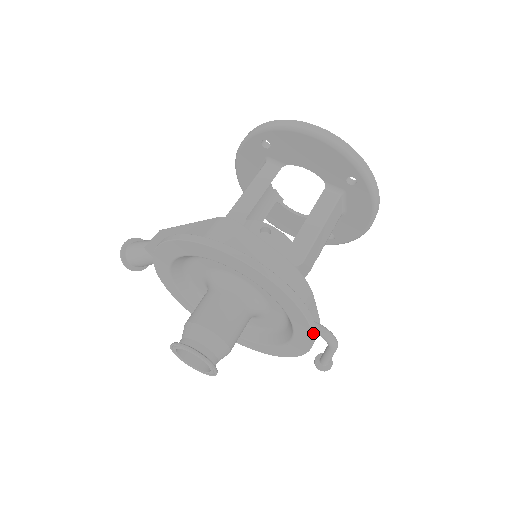
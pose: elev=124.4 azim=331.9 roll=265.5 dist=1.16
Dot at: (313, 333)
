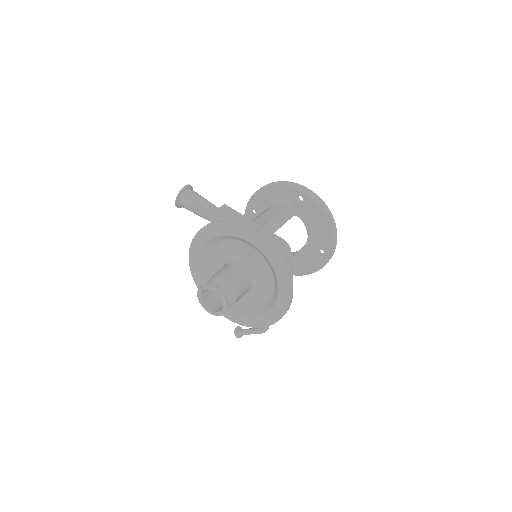
Dot at: occluded
